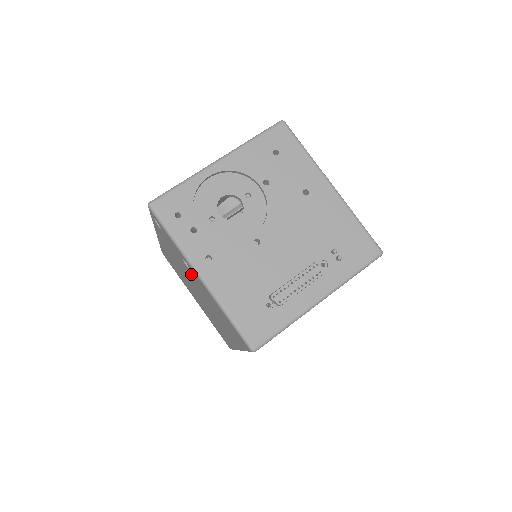
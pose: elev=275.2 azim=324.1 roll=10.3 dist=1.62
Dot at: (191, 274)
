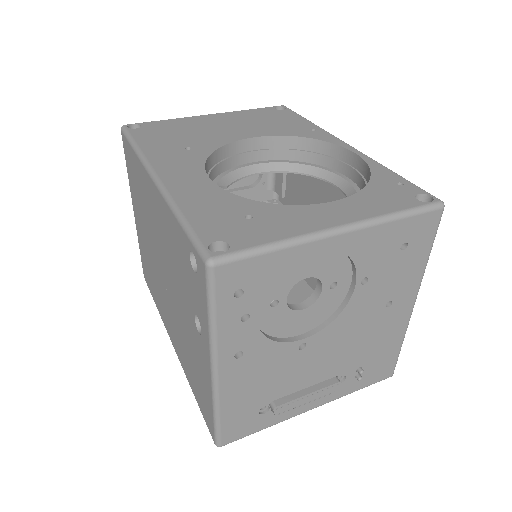
Dot at: (190, 317)
